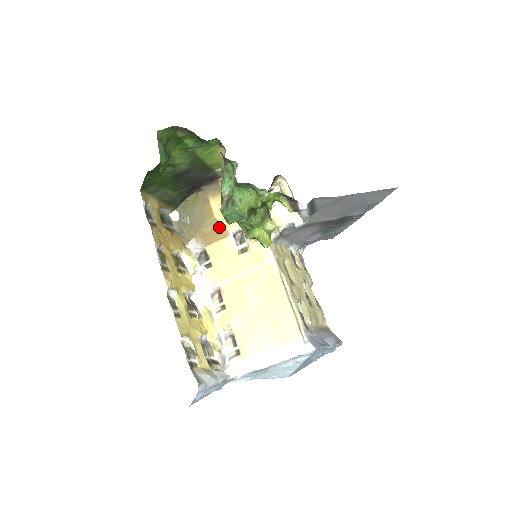
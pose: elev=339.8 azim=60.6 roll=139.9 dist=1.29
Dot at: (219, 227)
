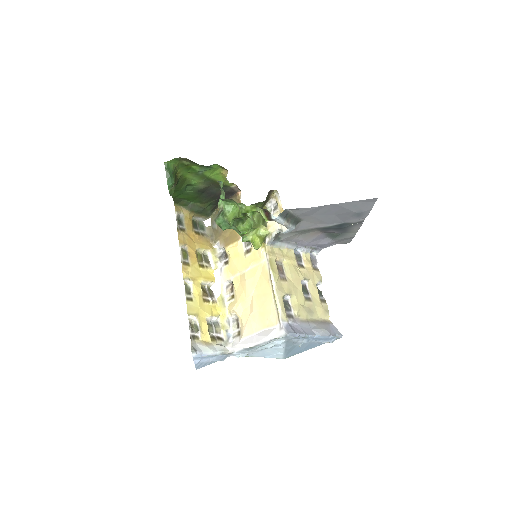
Dot at: (234, 232)
